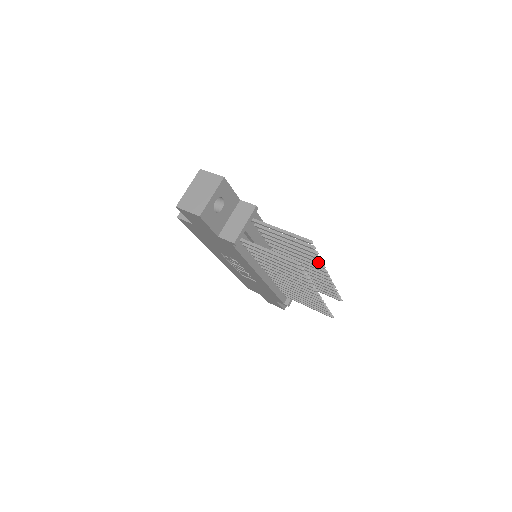
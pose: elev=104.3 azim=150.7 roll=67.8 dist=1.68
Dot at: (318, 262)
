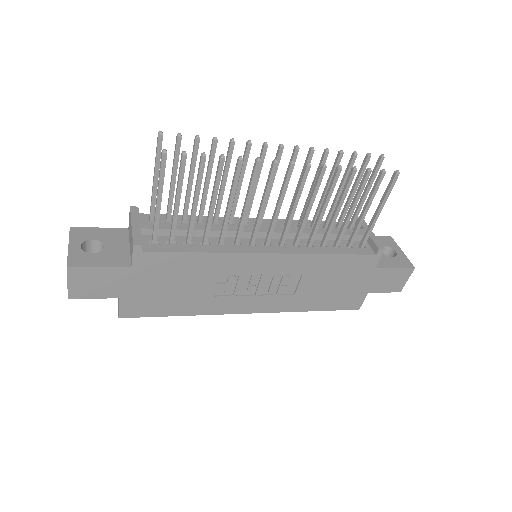
Dot at: (230, 147)
